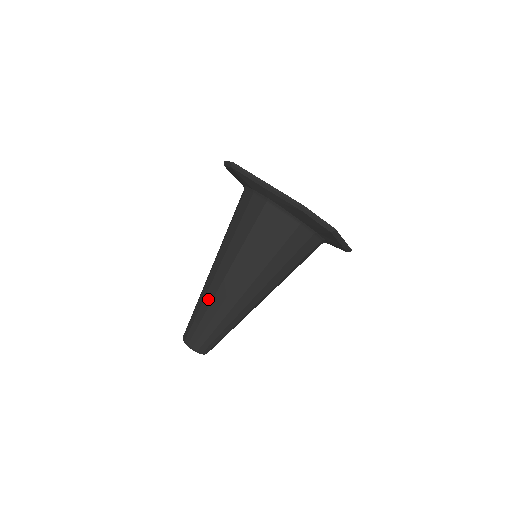
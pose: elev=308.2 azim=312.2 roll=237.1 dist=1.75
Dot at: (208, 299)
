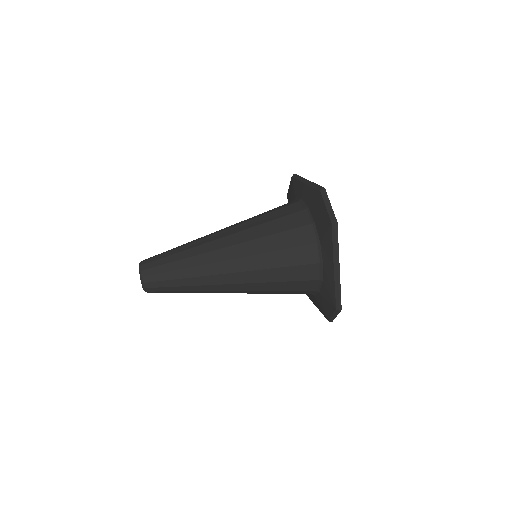
Dot at: (192, 241)
